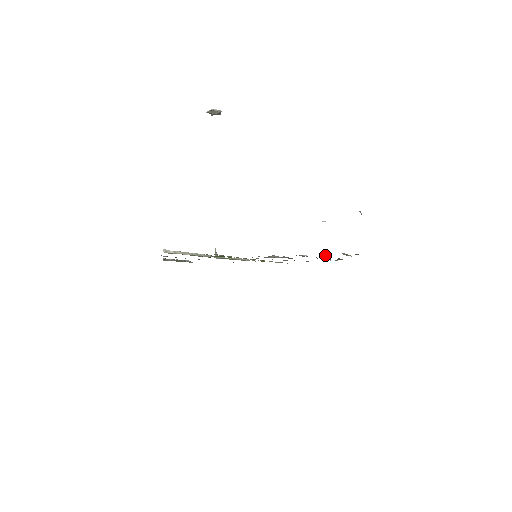
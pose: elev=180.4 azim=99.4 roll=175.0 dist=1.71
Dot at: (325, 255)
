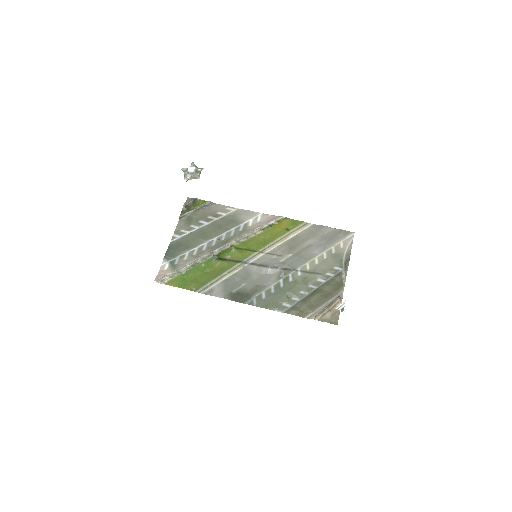
Dot at: (304, 307)
